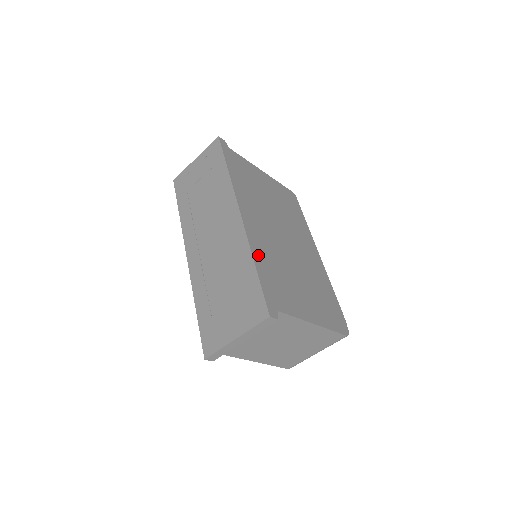
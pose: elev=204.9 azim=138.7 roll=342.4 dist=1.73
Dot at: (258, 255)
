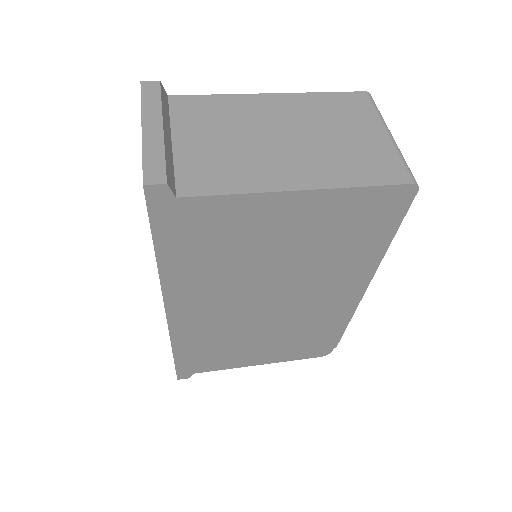
Dot at: (184, 345)
